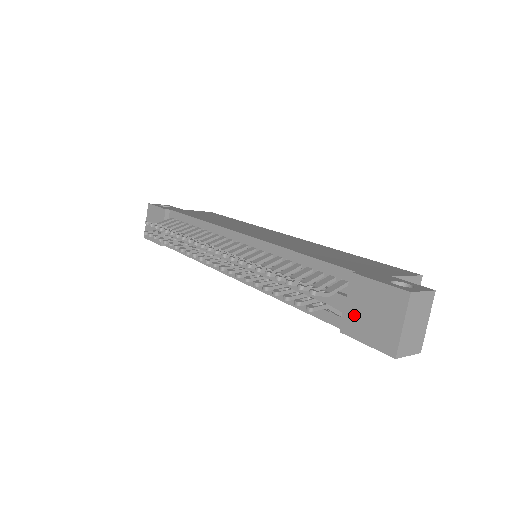
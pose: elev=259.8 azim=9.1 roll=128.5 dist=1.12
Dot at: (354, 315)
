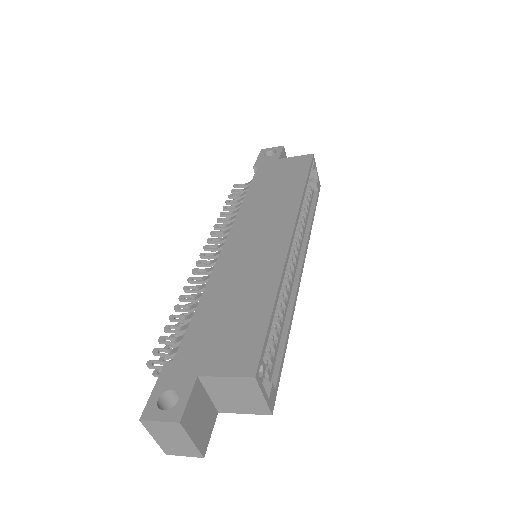
Dot at: occluded
